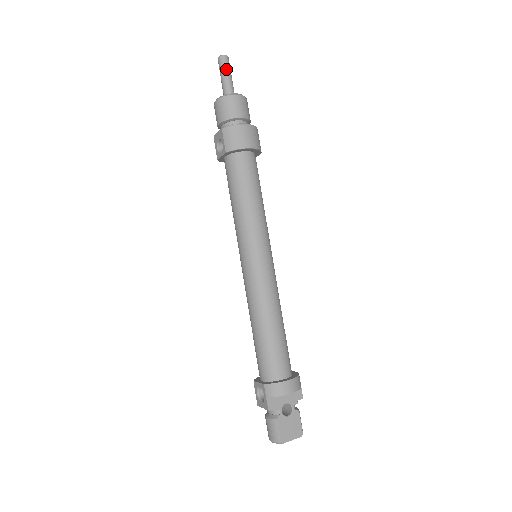
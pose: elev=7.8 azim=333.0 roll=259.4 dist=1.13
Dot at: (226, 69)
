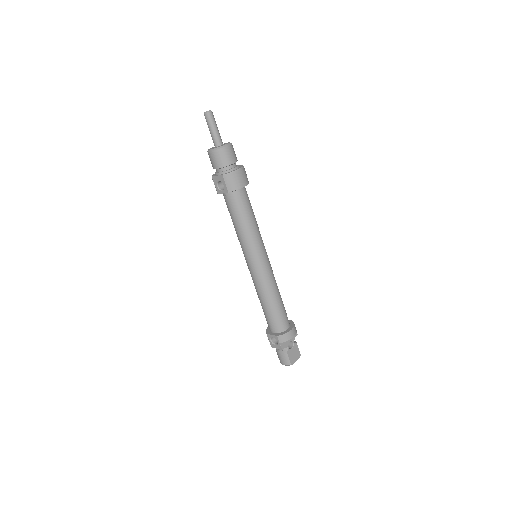
Dot at: (213, 123)
